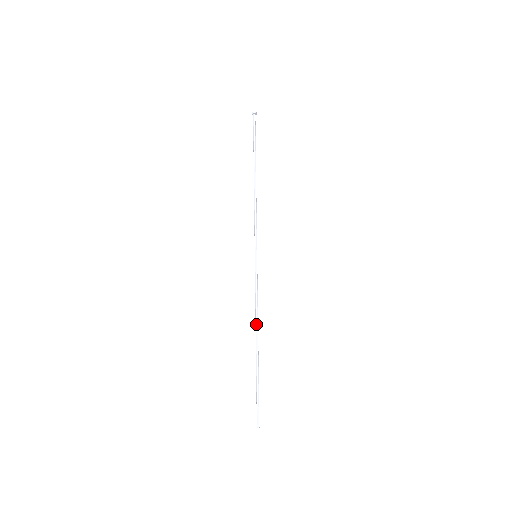
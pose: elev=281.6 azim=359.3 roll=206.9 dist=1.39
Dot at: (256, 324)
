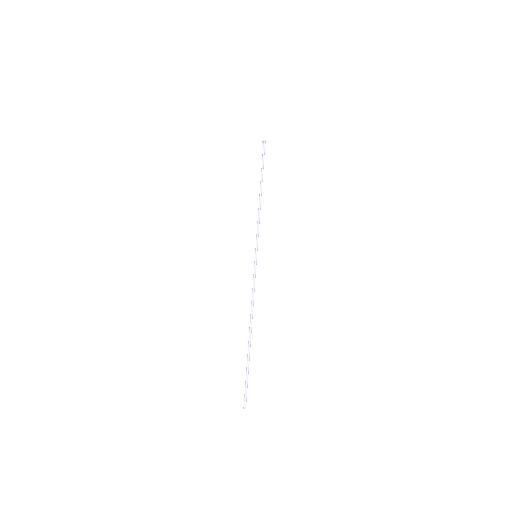
Dot at: (252, 314)
